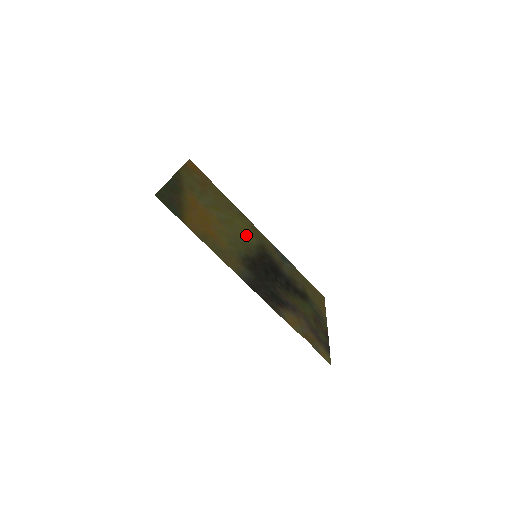
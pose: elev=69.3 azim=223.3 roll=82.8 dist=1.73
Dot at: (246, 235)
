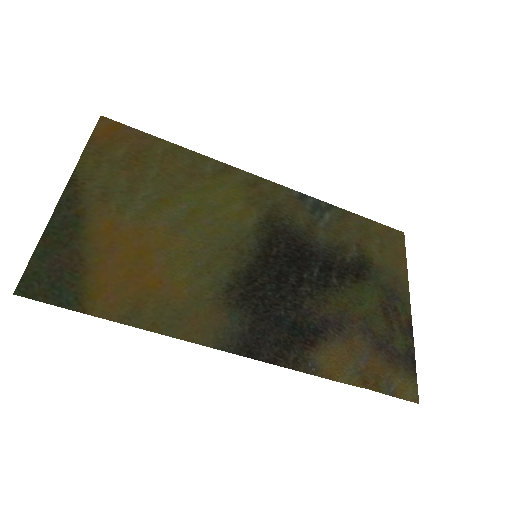
Dot at: (233, 217)
